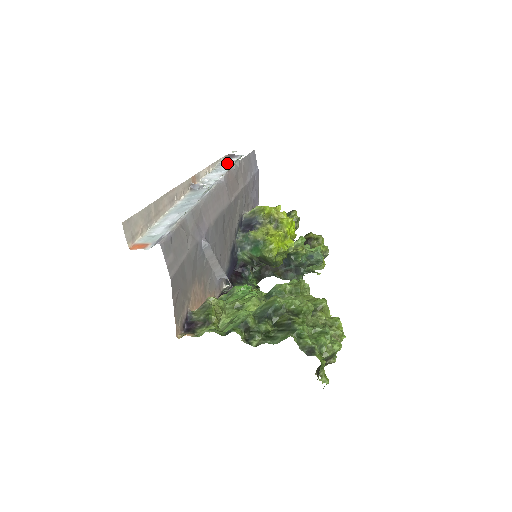
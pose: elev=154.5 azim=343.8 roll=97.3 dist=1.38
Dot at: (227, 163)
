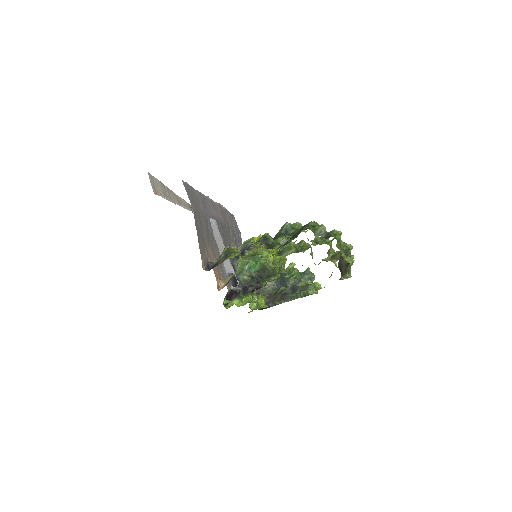
Dot at: occluded
